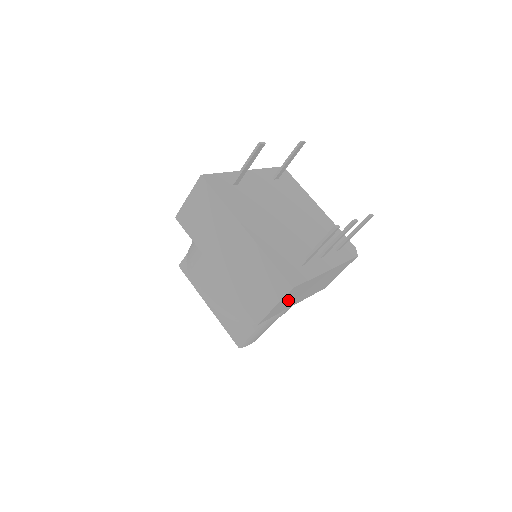
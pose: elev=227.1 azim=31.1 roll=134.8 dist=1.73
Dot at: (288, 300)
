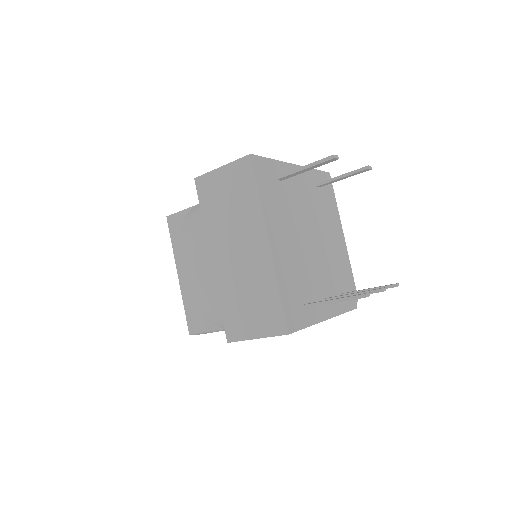
Dot at: occluded
